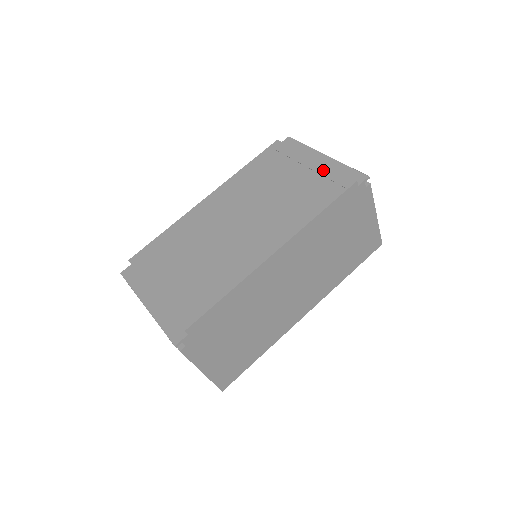
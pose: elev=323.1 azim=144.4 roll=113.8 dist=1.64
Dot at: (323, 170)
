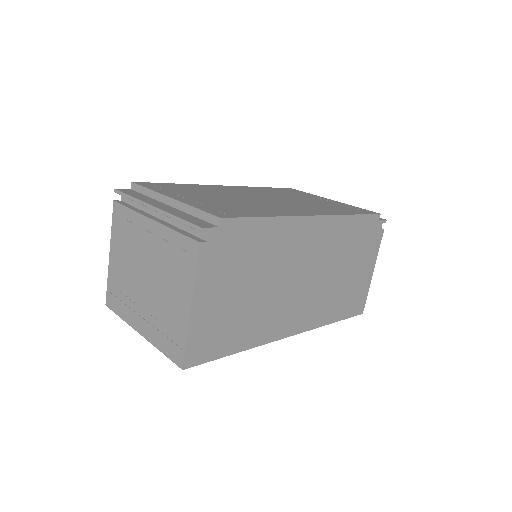
Dot at: (345, 204)
